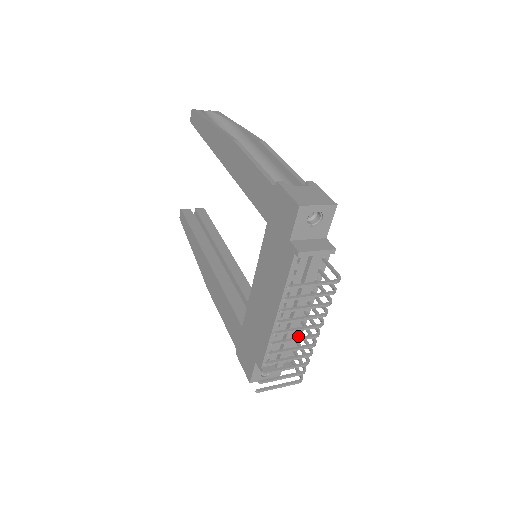
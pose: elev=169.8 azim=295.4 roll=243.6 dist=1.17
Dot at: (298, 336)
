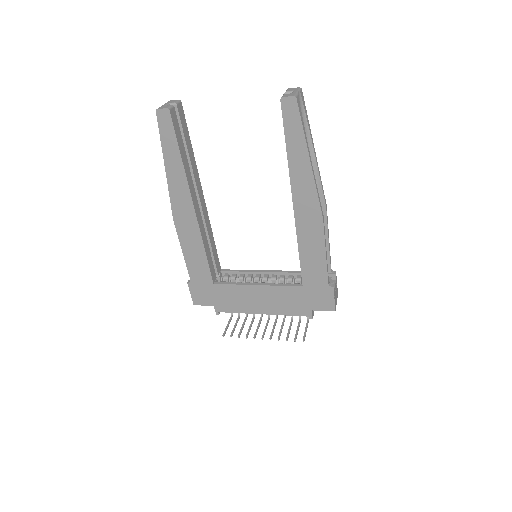
Dot at: occluded
